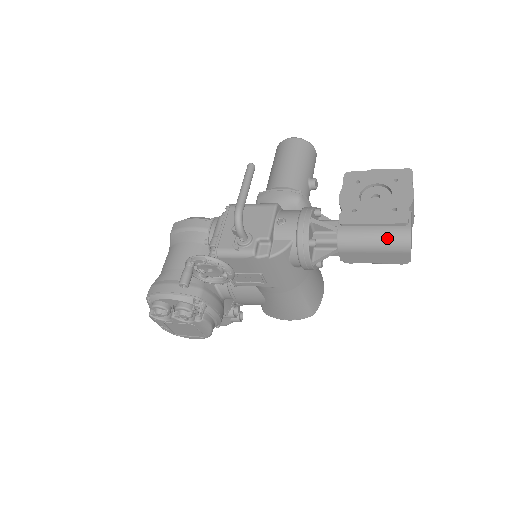
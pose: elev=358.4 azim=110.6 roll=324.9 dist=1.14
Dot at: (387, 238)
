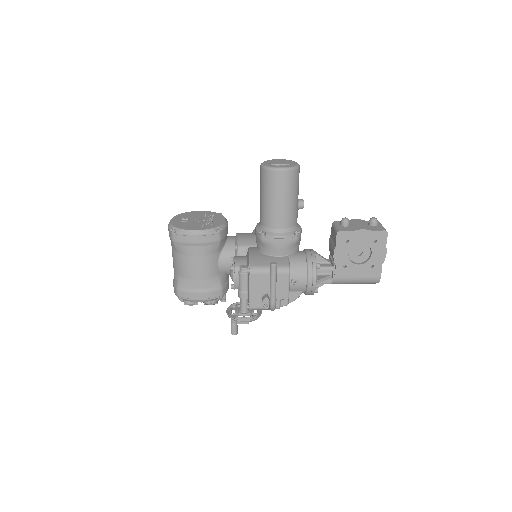
Dot at: (365, 282)
